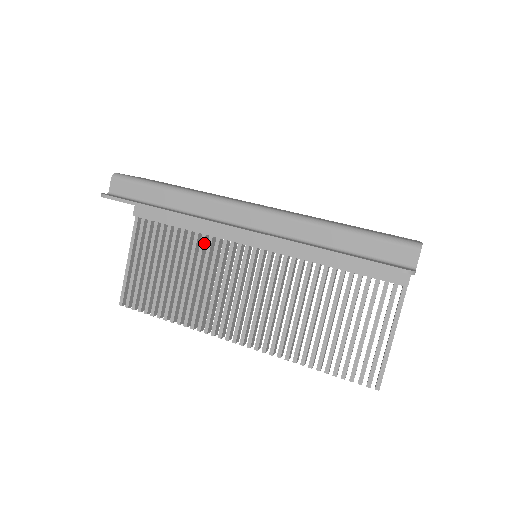
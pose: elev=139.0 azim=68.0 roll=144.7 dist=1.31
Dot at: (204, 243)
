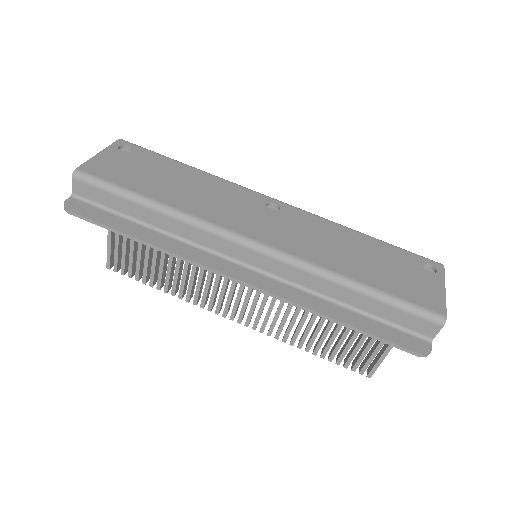
Dot at: occluded
